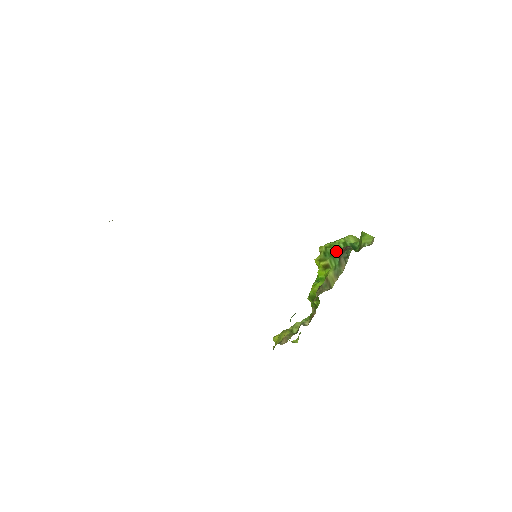
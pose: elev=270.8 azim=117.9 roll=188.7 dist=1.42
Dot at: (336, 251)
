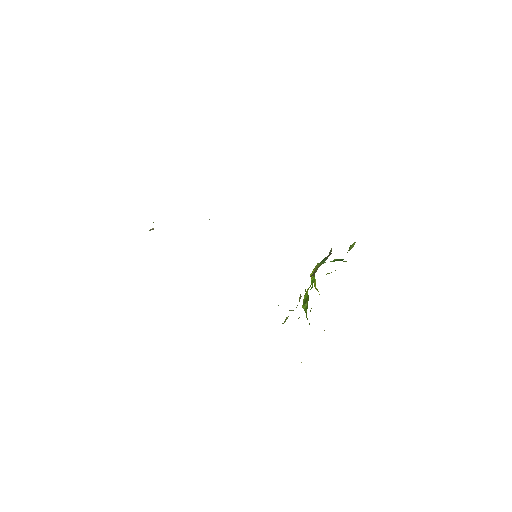
Dot at: (325, 257)
